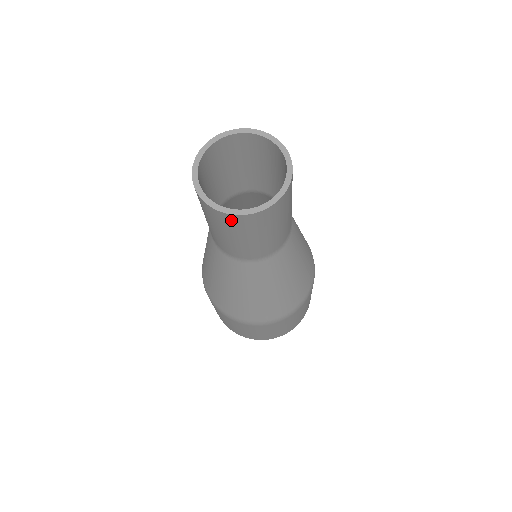
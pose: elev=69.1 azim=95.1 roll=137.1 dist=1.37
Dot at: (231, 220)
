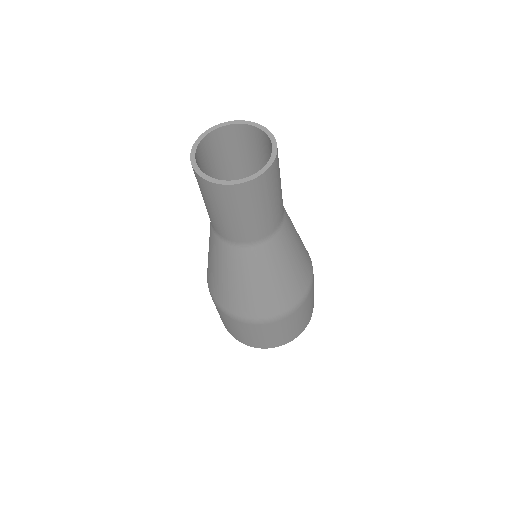
Dot at: (232, 192)
